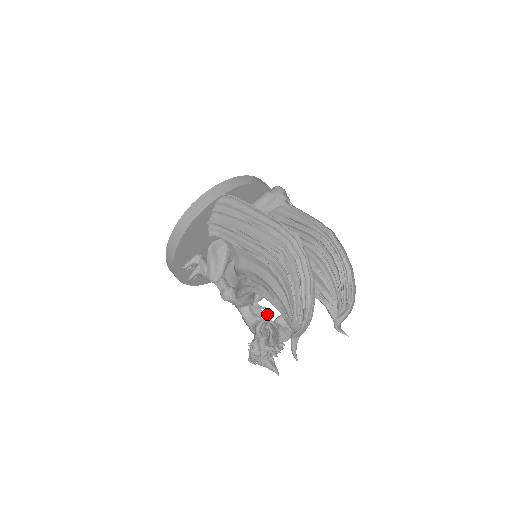
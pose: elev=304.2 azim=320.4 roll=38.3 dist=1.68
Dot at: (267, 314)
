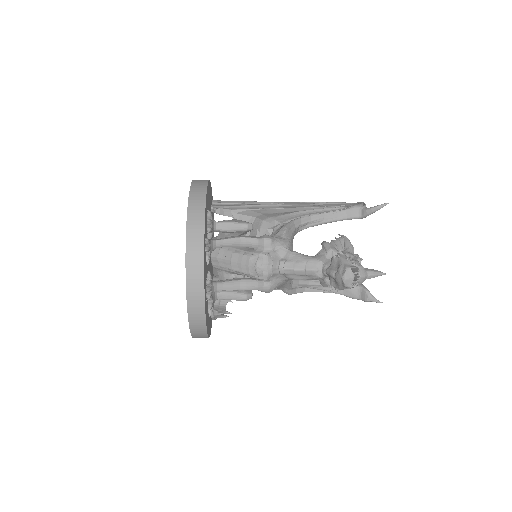
Dot at: occluded
